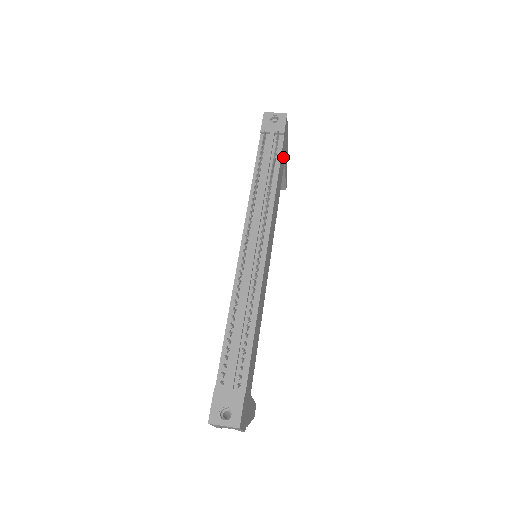
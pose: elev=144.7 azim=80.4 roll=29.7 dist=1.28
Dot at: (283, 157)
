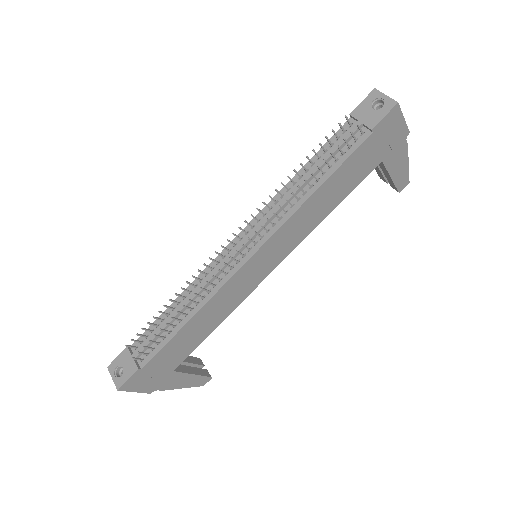
Dot at: (368, 158)
